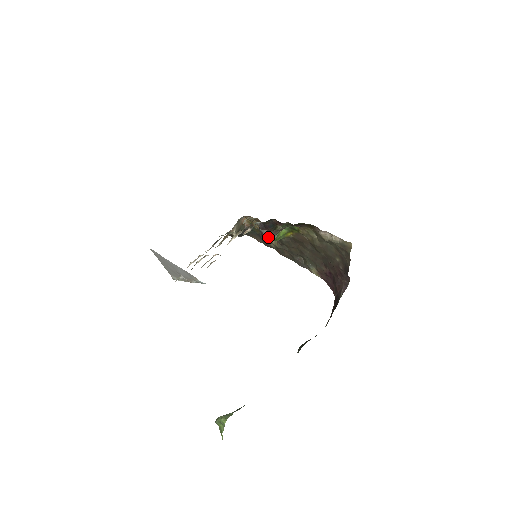
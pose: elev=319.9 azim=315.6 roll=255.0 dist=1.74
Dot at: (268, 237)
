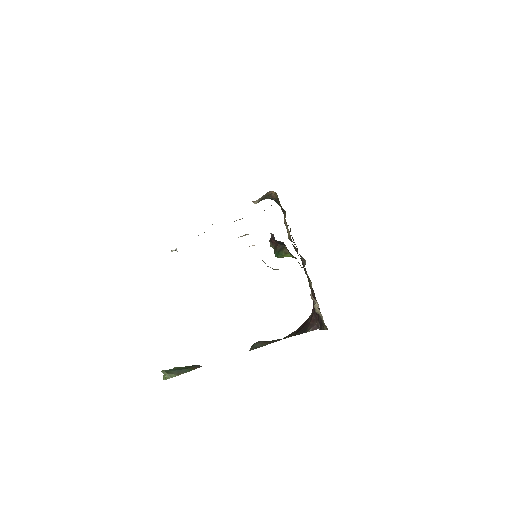
Dot at: (274, 248)
